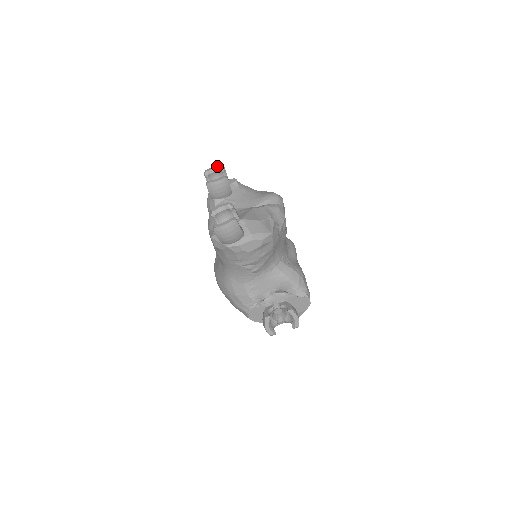
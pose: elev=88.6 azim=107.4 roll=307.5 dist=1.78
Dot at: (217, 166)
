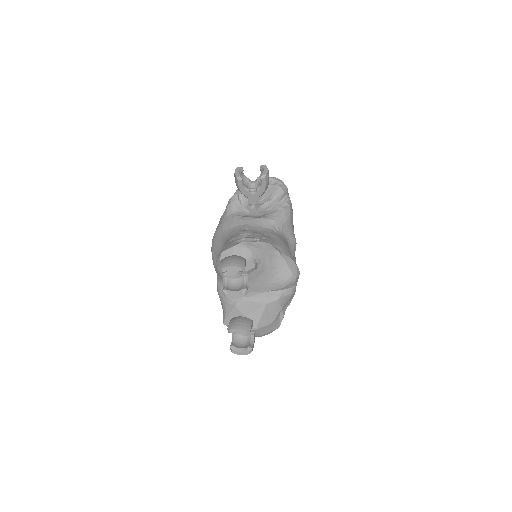
Dot at: (236, 268)
